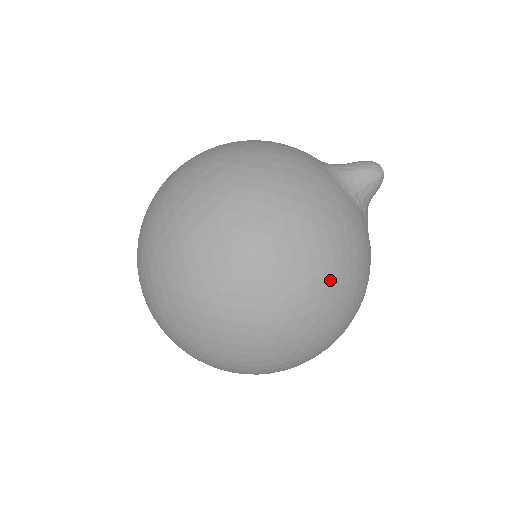
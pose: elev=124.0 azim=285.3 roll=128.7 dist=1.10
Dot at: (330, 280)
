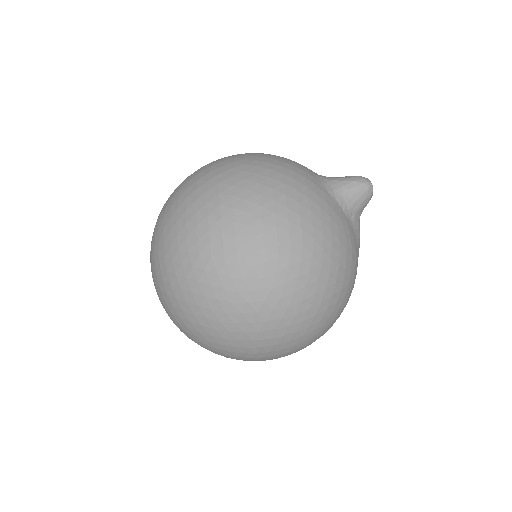
Dot at: (298, 260)
